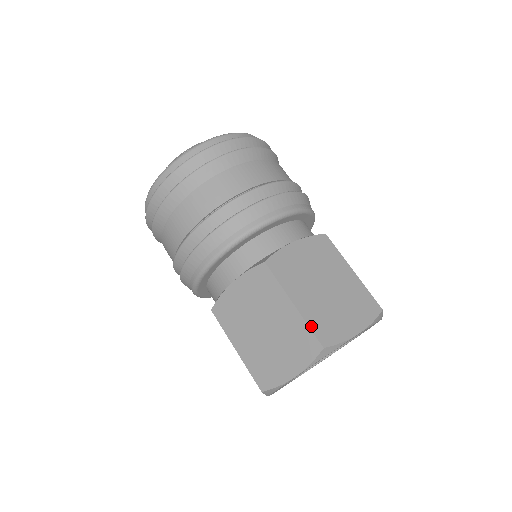
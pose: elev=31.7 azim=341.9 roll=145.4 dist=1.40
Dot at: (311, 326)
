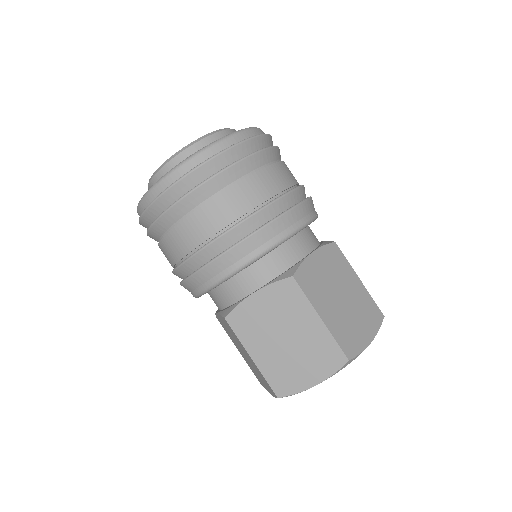
Dot at: (337, 340)
